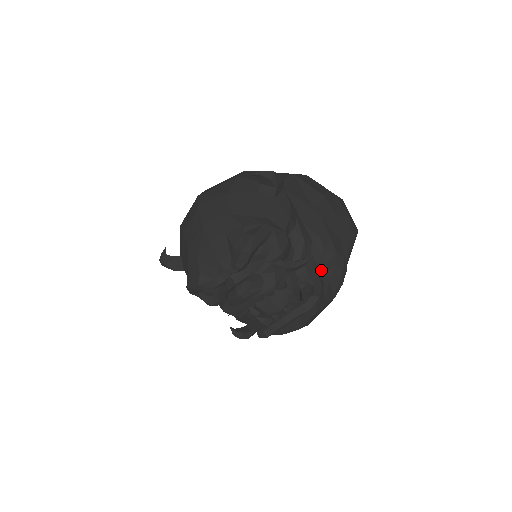
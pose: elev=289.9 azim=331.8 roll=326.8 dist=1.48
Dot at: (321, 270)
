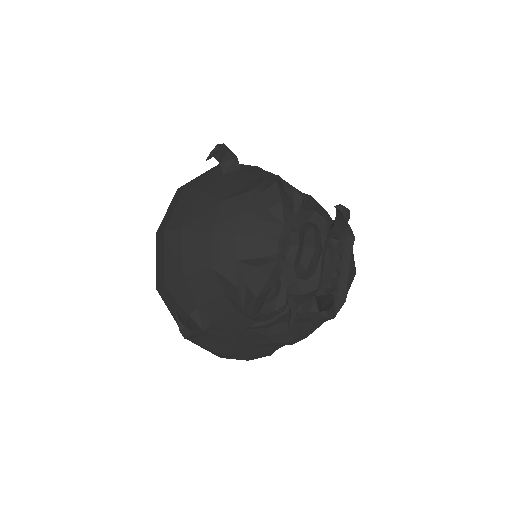
Dot at: occluded
